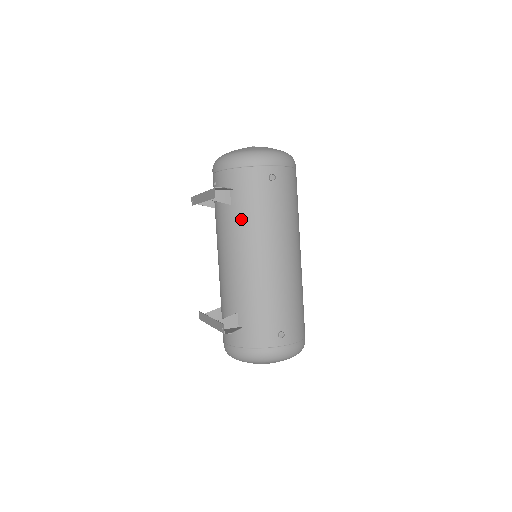
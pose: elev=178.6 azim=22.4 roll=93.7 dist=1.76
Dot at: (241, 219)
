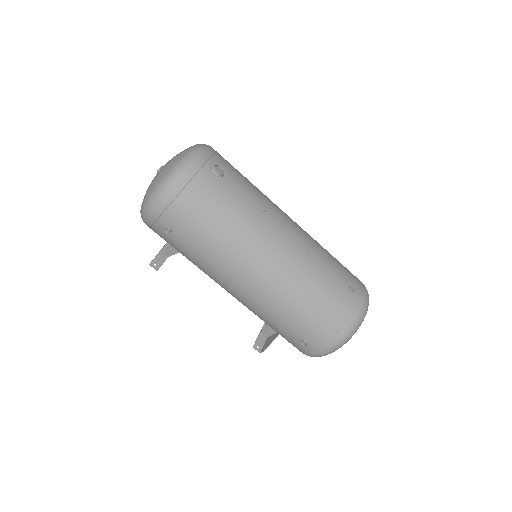
Dot at: occluded
